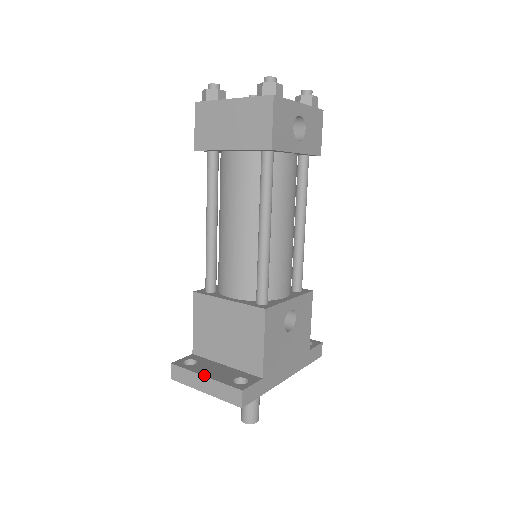
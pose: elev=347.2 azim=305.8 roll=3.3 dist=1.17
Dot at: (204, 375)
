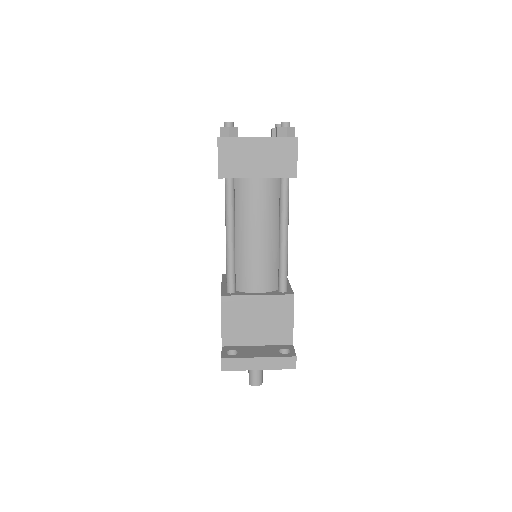
Dot at: (258, 357)
